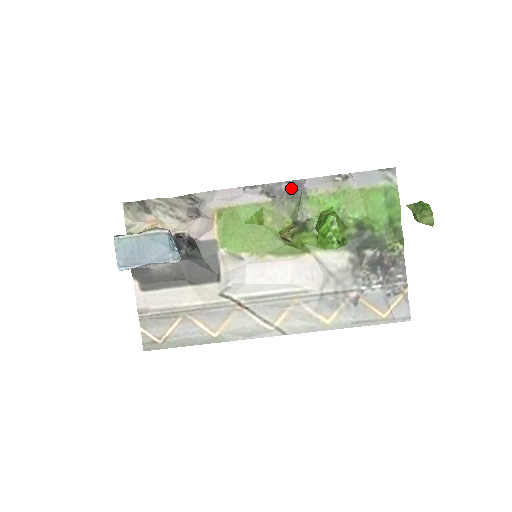
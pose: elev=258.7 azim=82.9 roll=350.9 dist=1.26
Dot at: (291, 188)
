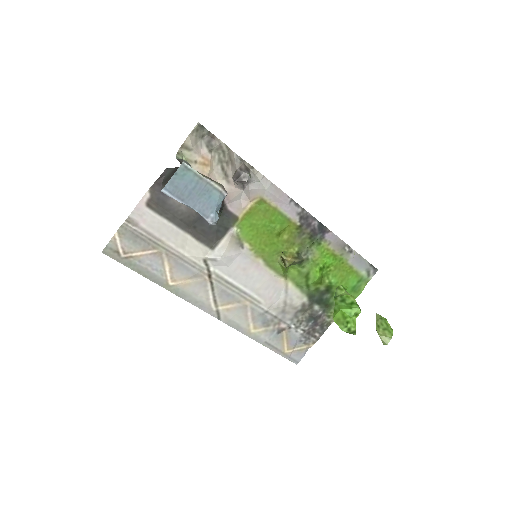
Dot at: (317, 228)
